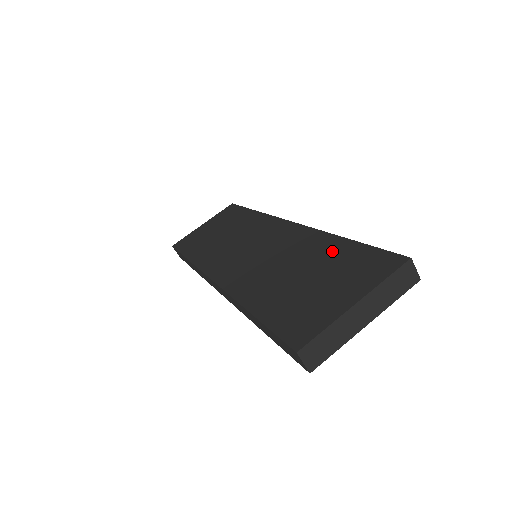
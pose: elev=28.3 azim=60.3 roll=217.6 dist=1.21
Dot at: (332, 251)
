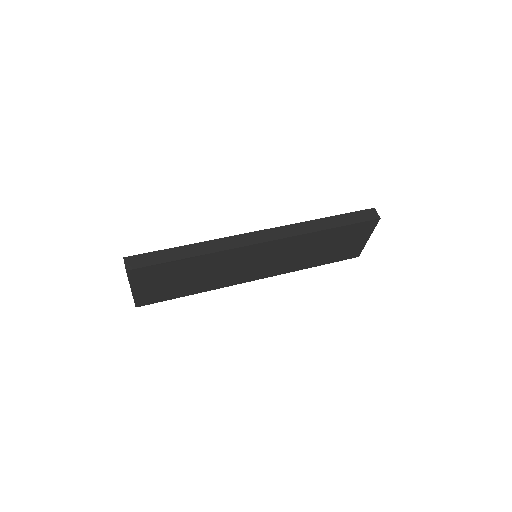
Dot at: occluded
